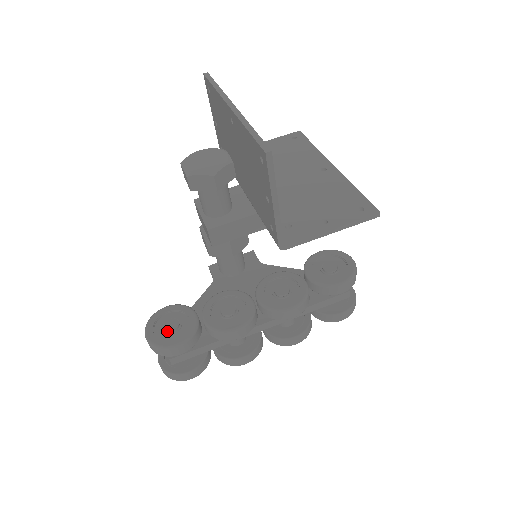
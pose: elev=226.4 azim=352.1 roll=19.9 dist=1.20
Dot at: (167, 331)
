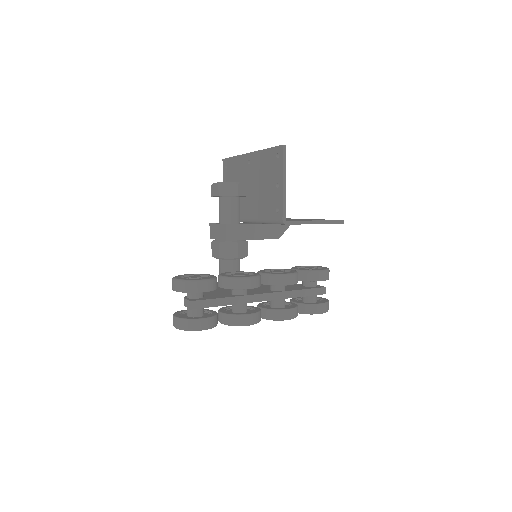
Dot at: (192, 278)
